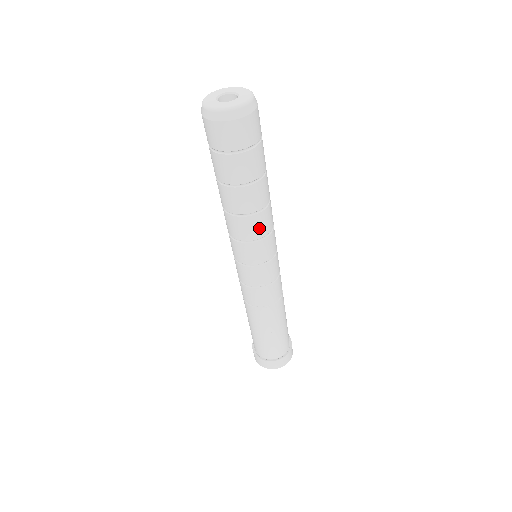
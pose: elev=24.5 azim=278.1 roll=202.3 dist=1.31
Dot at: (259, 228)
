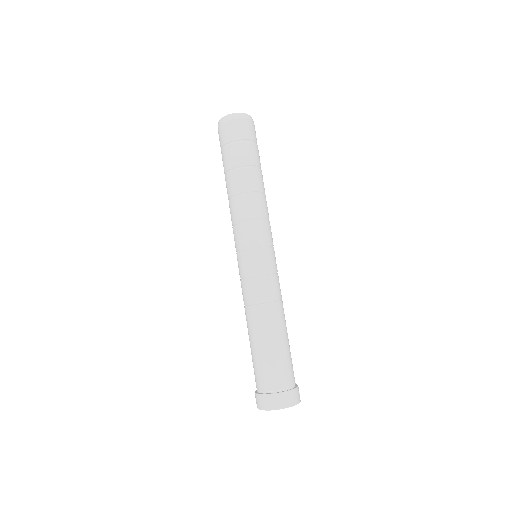
Dot at: (256, 208)
